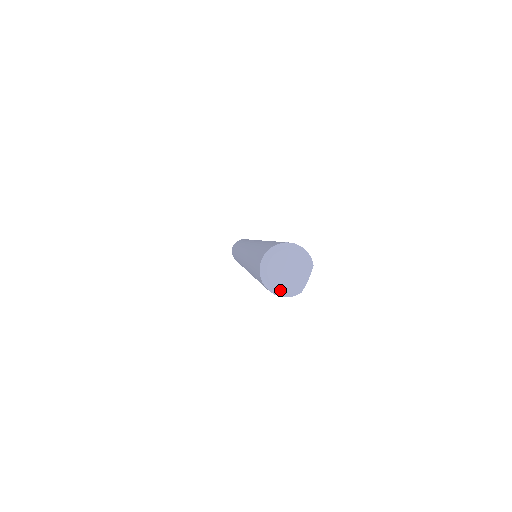
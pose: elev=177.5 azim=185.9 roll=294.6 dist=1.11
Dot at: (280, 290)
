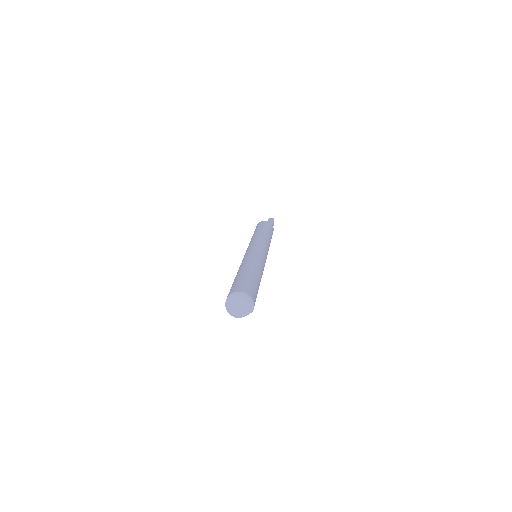
Dot at: (230, 311)
